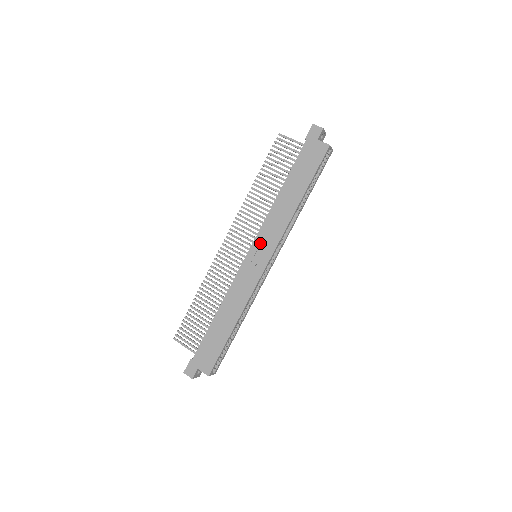
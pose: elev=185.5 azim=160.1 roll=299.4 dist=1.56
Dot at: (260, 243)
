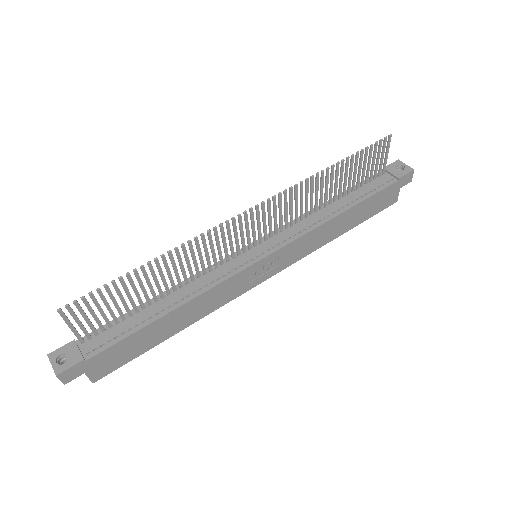
Dot at: (281, 255)
